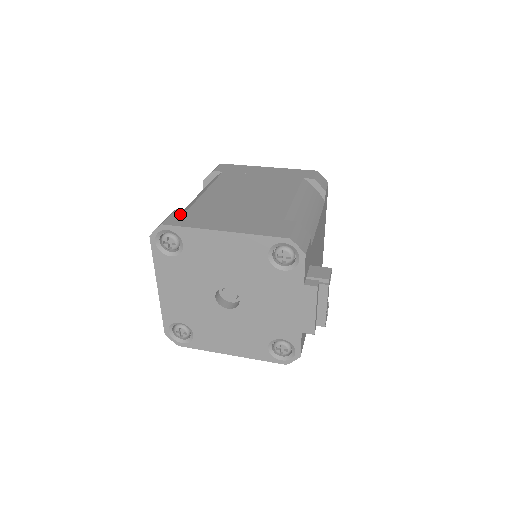
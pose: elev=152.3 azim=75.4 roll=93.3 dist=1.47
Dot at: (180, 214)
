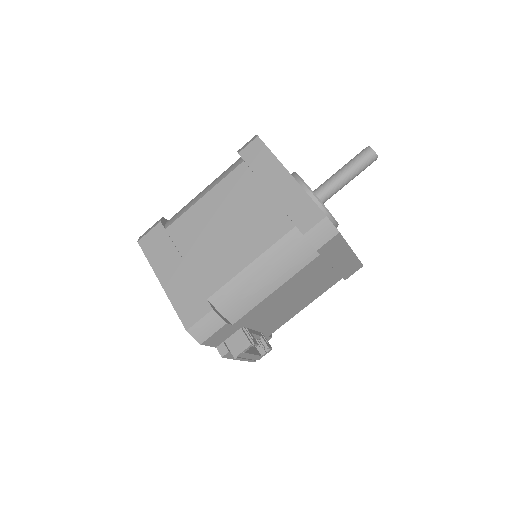
Dot at: (156, 233)
